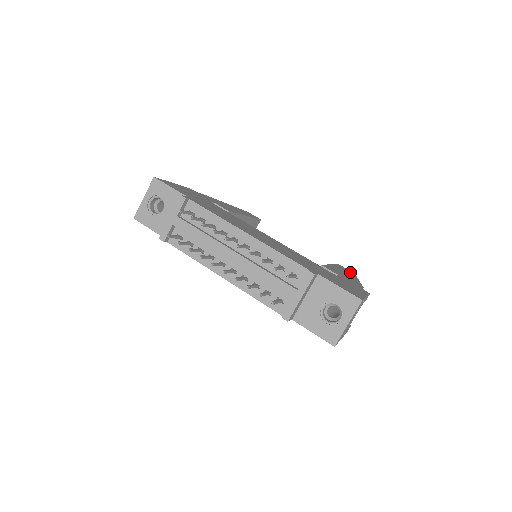
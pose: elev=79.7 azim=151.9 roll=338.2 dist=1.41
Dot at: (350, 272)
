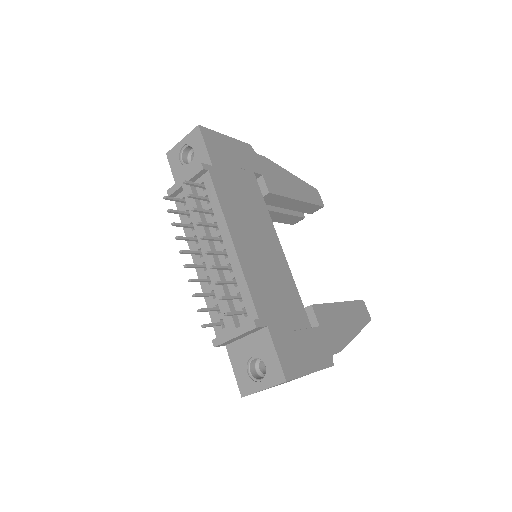
Dot at: (363, 318)
